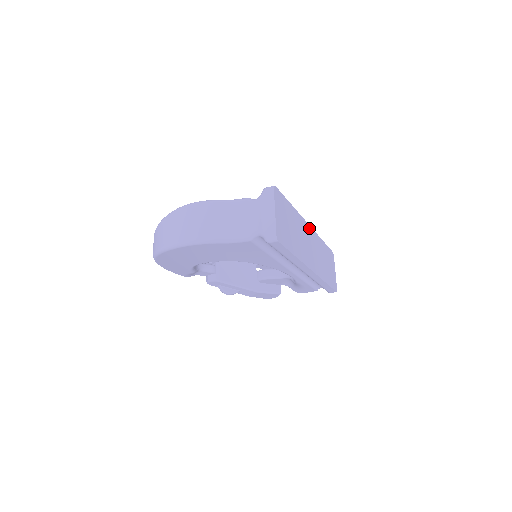
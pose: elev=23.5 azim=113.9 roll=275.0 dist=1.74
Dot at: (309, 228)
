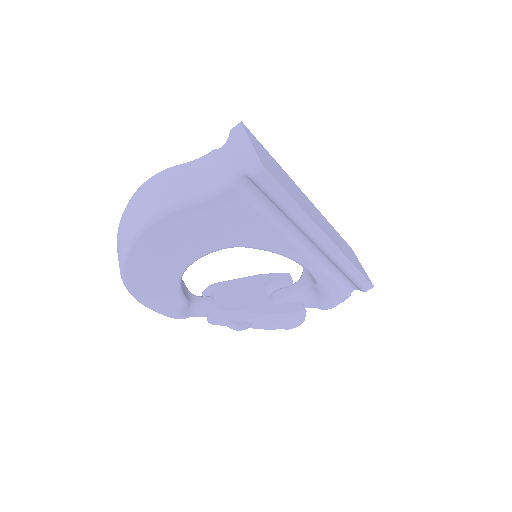
Dot at: (308, 200)
